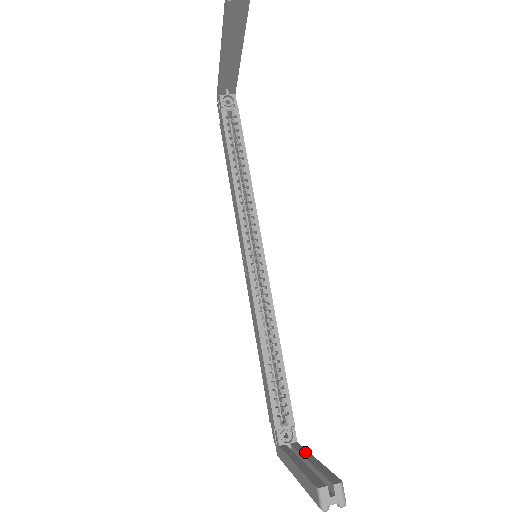
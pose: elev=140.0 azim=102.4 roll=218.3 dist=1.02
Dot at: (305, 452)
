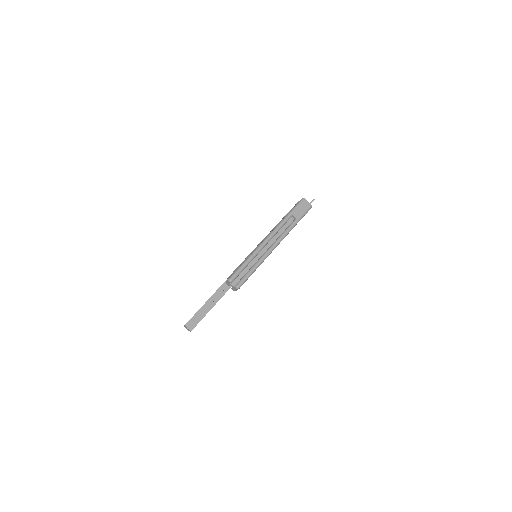
Dot at: (220, 297)
